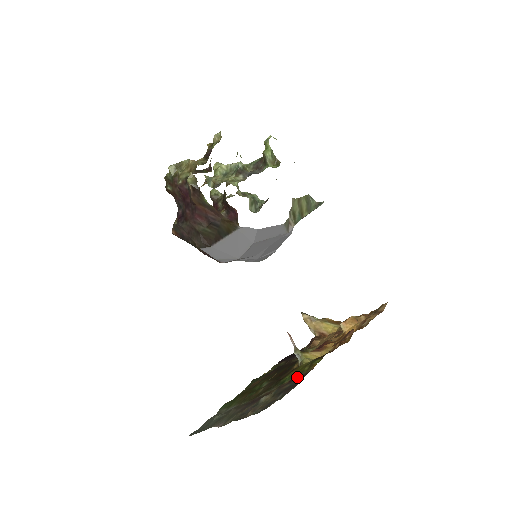
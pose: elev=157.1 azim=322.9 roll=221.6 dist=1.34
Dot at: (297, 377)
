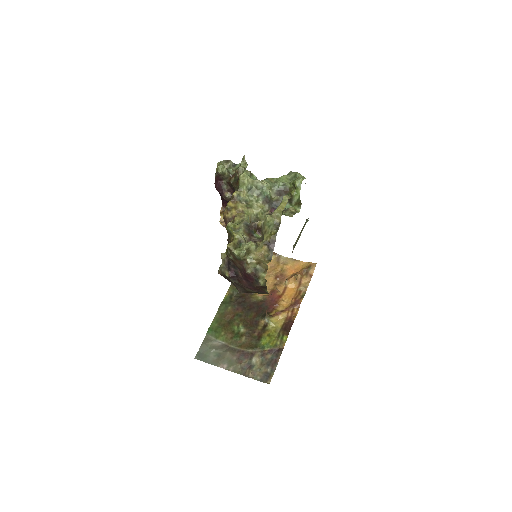
Dot at: (274, 350)
